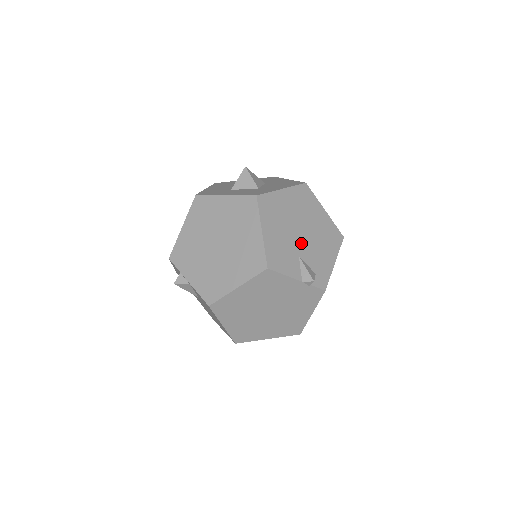
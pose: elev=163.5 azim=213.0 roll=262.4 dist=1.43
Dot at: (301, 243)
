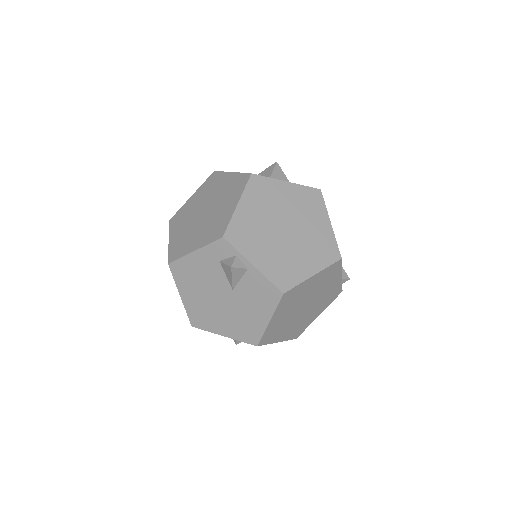
Dot at: occluded
